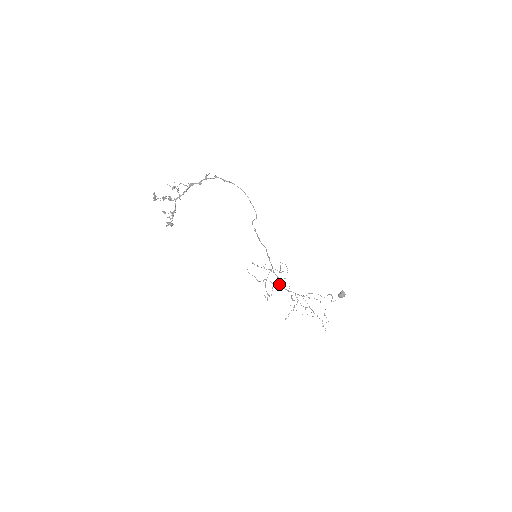
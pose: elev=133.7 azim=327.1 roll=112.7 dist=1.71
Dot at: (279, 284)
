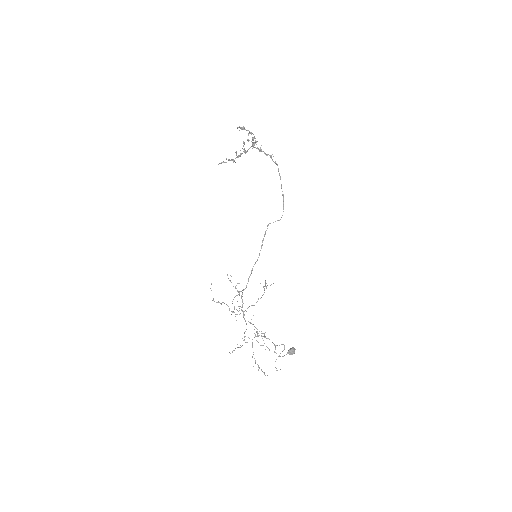
Dot at: occluded
